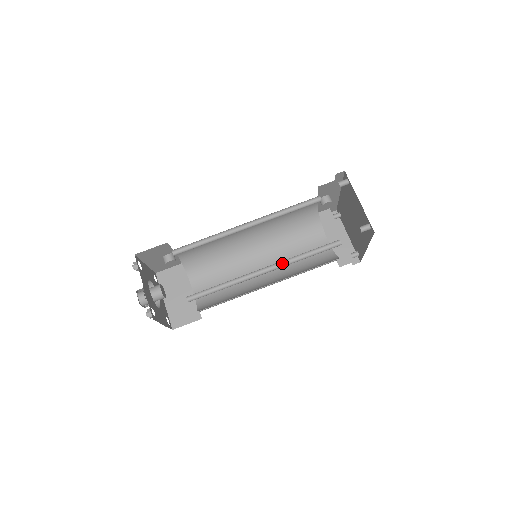
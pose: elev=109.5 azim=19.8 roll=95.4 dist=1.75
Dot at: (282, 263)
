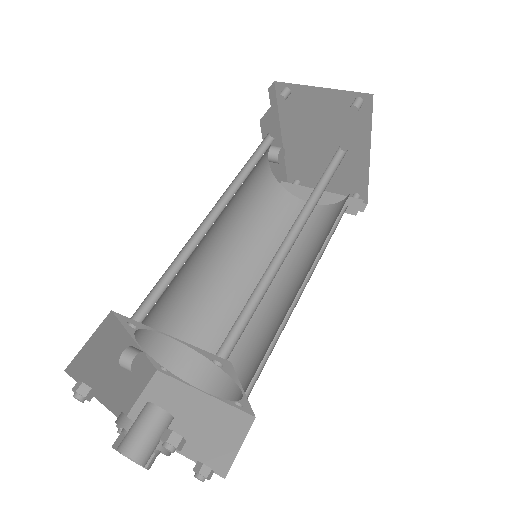
Dot at: (303, 216)
